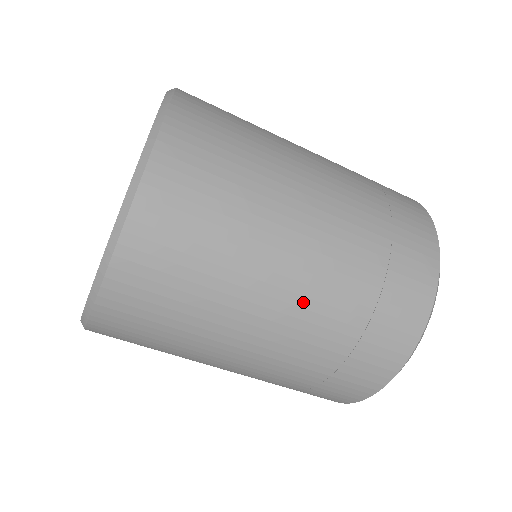
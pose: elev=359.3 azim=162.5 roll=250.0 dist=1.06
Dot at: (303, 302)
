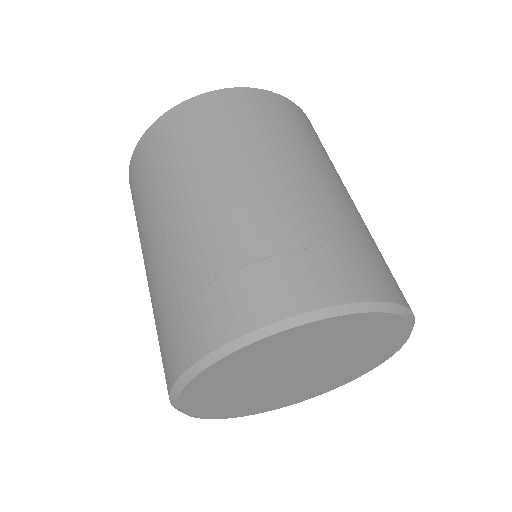
Dot at: (241, 200)
